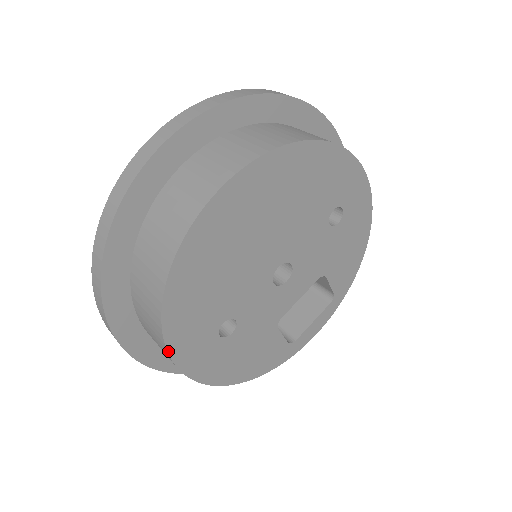
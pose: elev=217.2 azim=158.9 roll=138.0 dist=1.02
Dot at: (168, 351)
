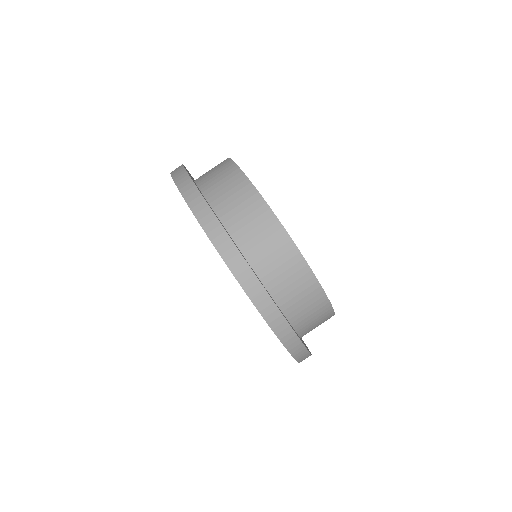
Dot at: (280, 222)
